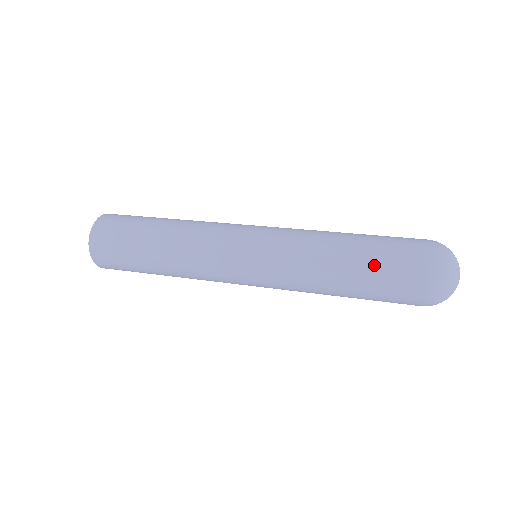
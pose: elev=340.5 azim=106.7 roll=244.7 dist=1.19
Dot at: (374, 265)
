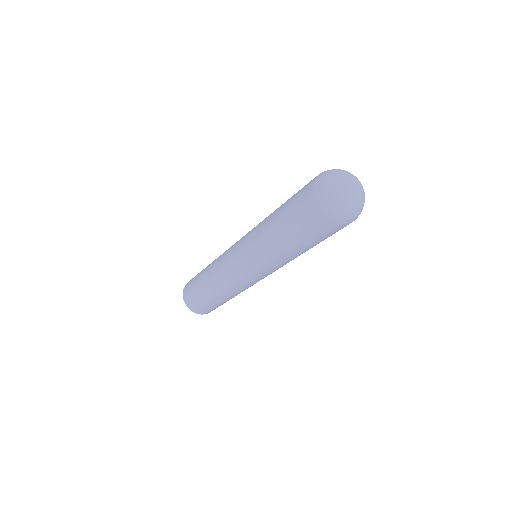
Dot at: (289, 200)
